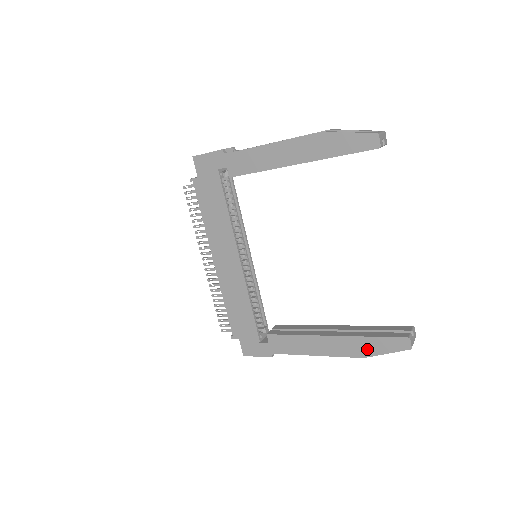
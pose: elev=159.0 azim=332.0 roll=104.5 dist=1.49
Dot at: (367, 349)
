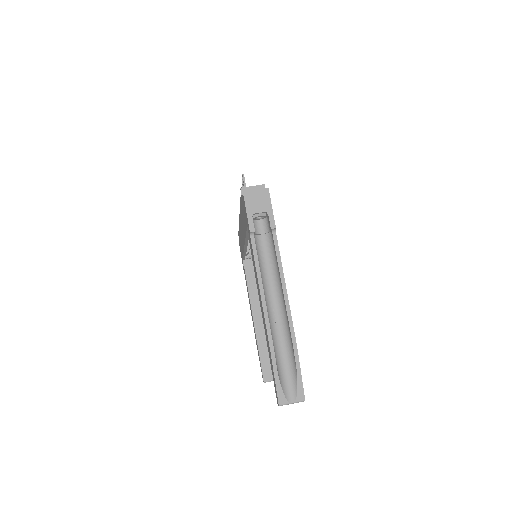
Dot at: occluded
